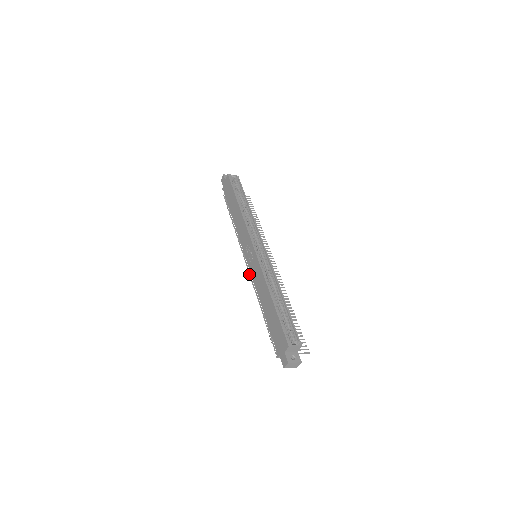
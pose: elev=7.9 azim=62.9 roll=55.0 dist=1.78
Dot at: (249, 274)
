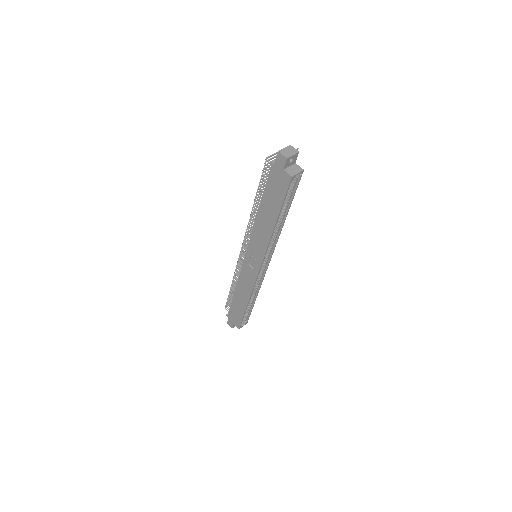
Dot at: (239, 259)
